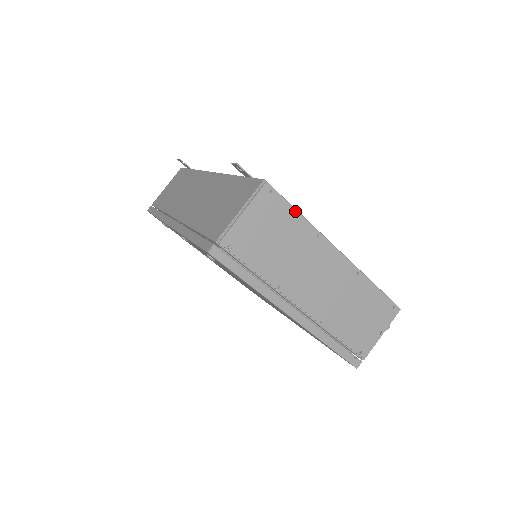
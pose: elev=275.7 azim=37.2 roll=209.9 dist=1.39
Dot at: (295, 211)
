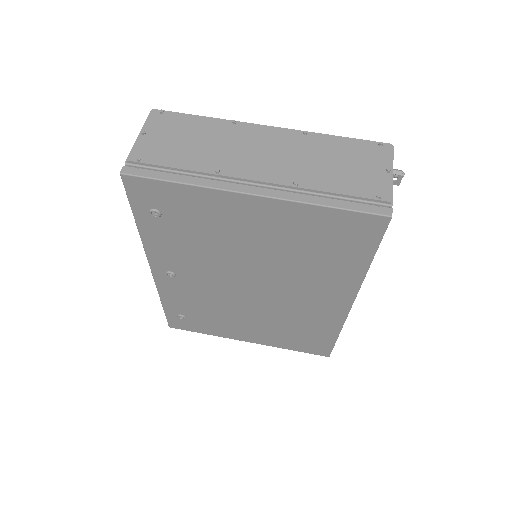
Dot at: (195, 116)
